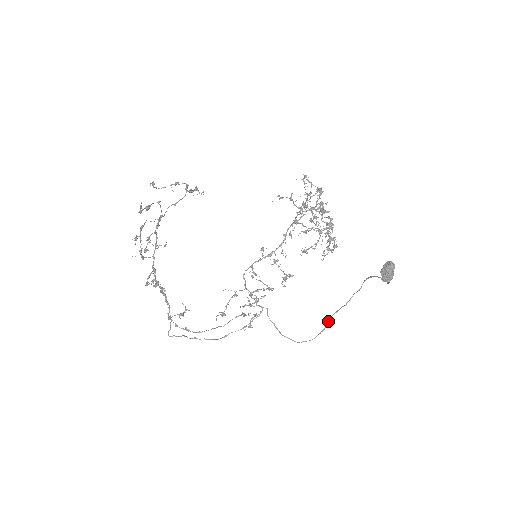
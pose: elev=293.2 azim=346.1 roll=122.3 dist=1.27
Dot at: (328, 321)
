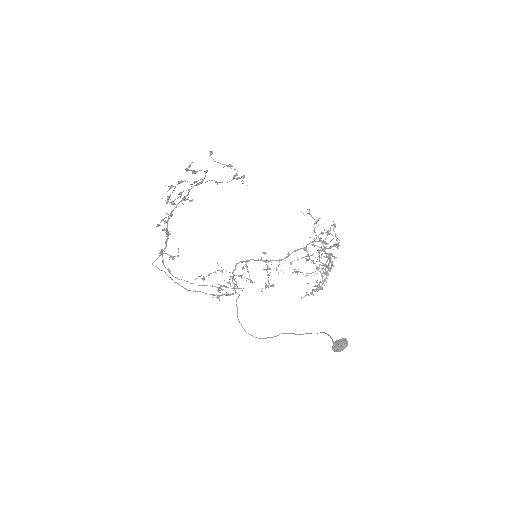
Dot at: (278, 335)
